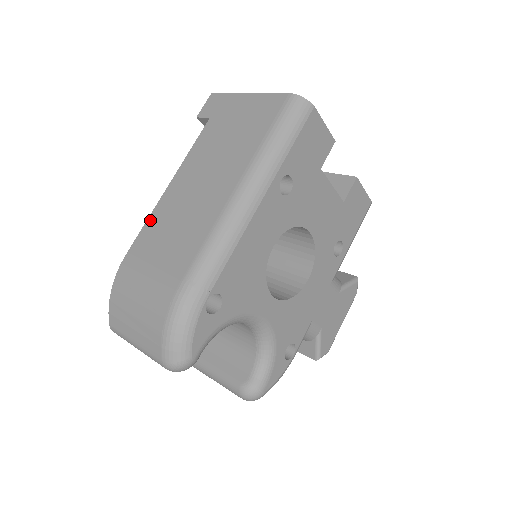
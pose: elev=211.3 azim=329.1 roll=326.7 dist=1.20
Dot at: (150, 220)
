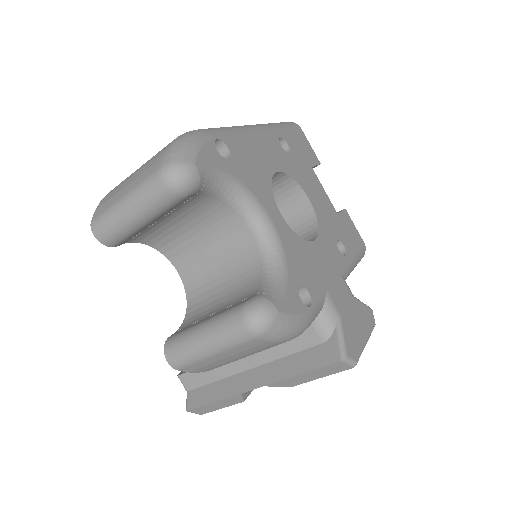
Dot at: occluded
